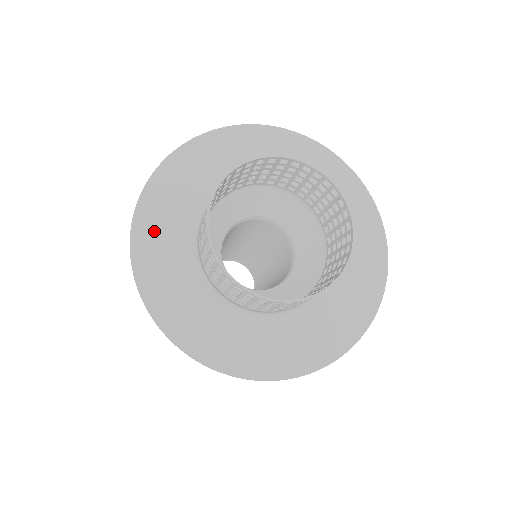
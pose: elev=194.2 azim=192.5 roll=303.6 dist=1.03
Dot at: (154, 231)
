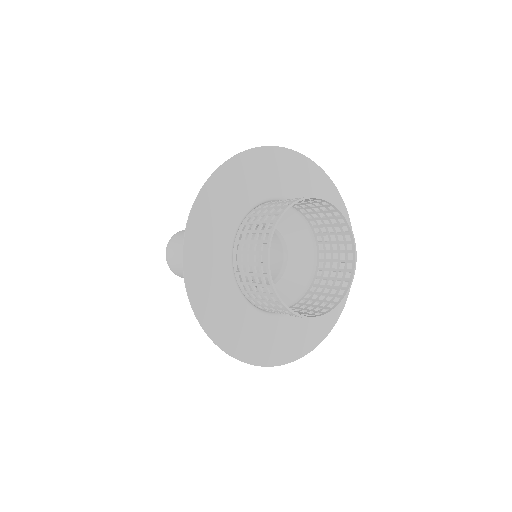
Dot at: (202, 241)
